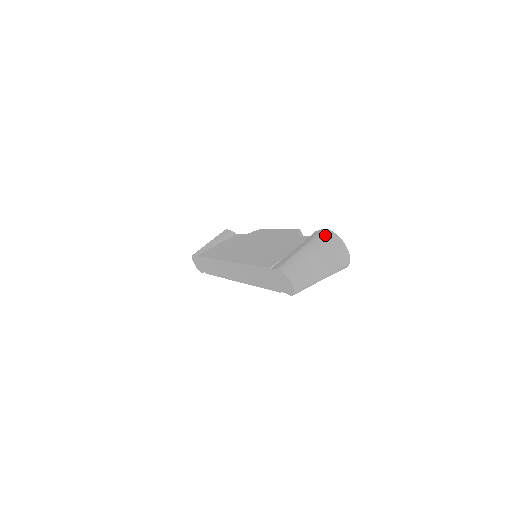
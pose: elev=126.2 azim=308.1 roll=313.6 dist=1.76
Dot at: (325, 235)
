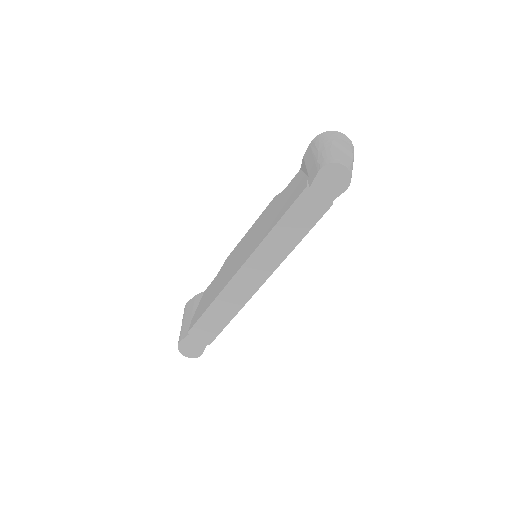
Dot at: (320, 137)
